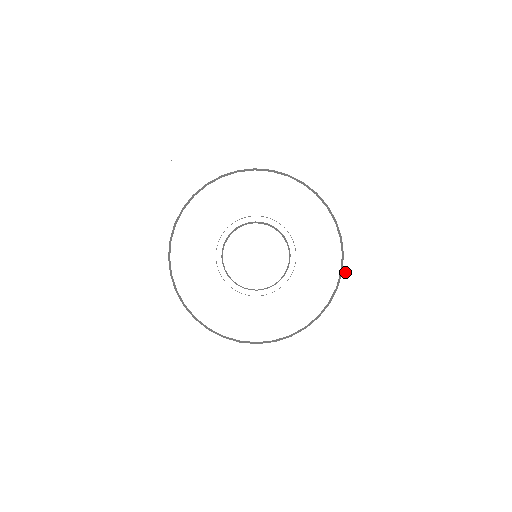
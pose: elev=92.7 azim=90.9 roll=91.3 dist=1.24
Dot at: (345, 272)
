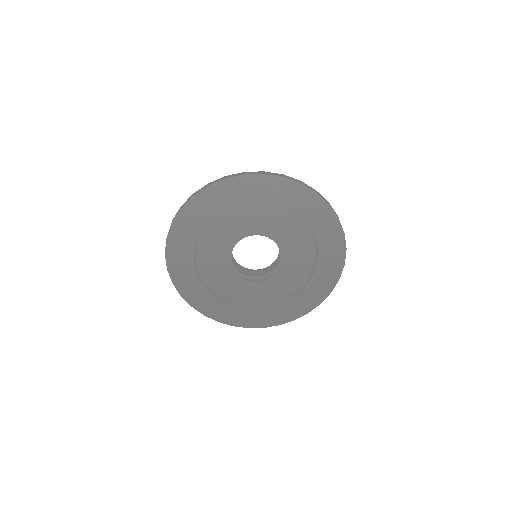
Dot at: (311, 282)
